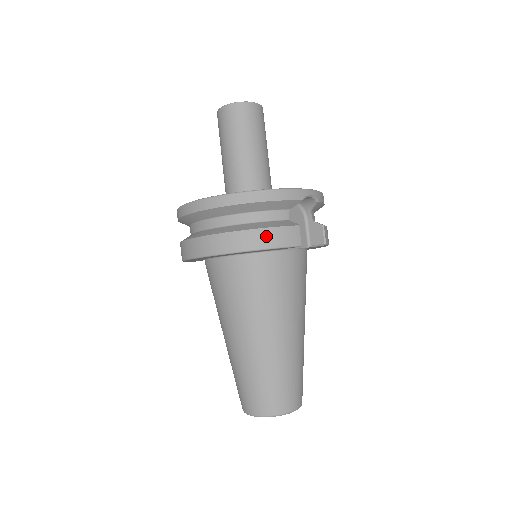
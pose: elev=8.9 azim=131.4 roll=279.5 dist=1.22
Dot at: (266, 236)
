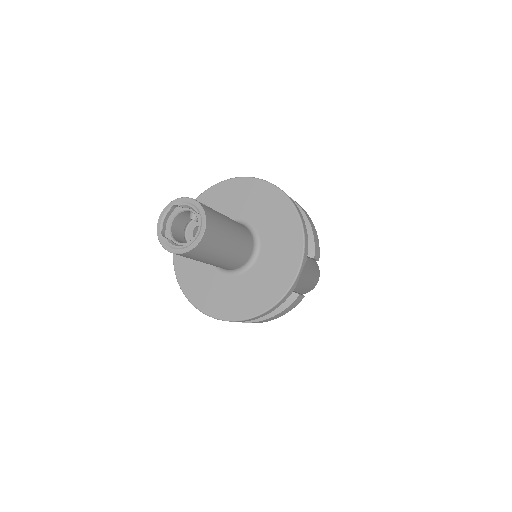
Dot at: (278, 316)
